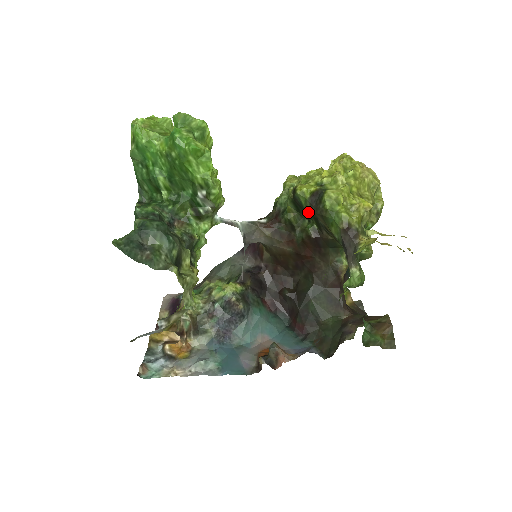
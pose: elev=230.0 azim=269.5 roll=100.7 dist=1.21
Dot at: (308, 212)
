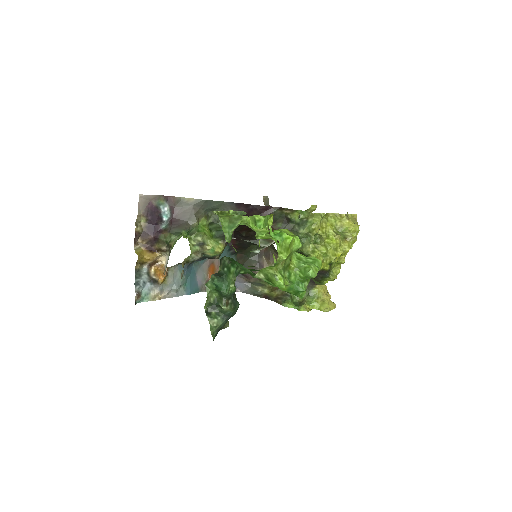
Dot at: occluded
